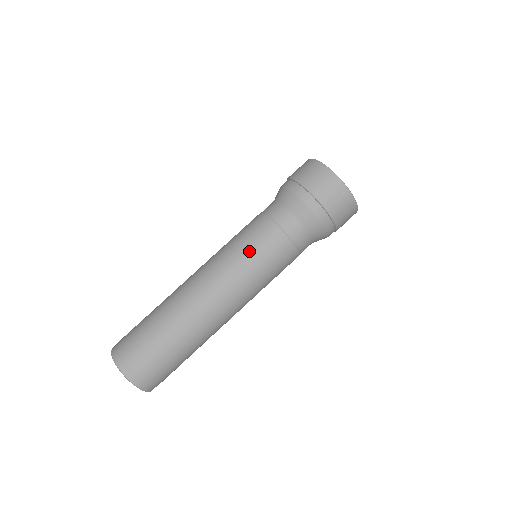
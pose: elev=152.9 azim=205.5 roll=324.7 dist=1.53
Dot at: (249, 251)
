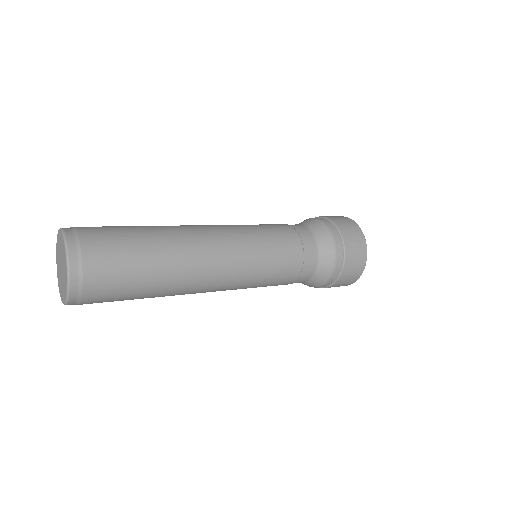
Dot at: (265, 234)
